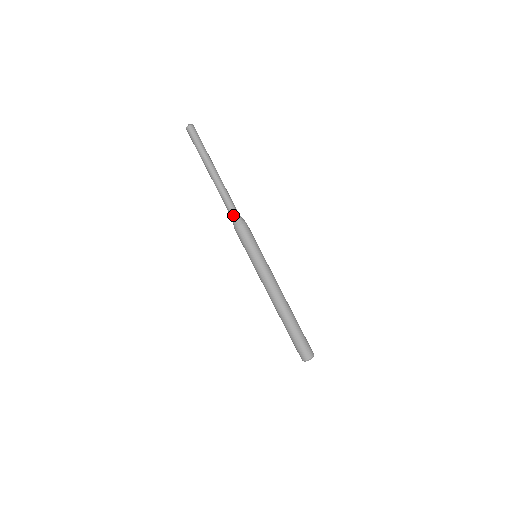
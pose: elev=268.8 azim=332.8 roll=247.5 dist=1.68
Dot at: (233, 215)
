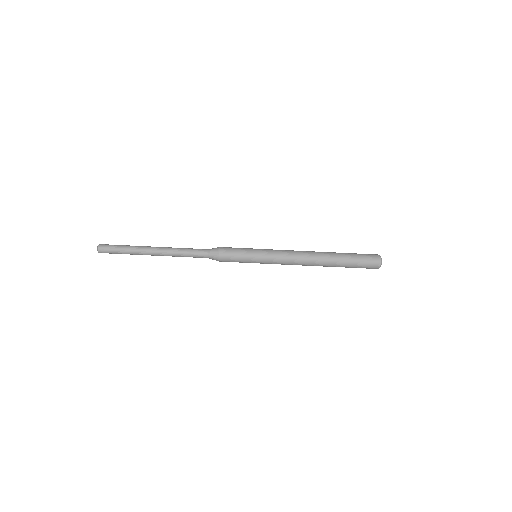
Dot at: occluded
